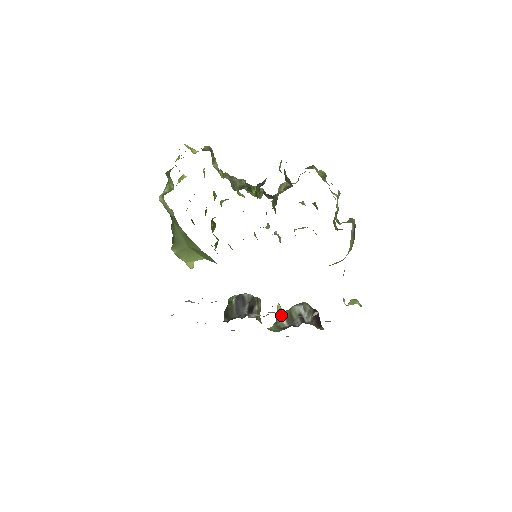
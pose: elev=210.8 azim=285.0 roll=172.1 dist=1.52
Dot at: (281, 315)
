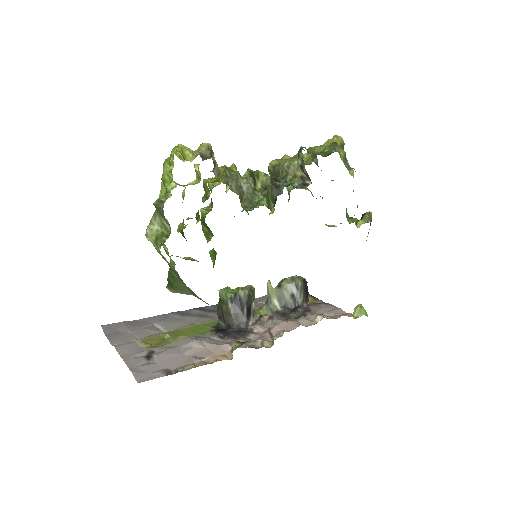
Dot at: (272, 295)
